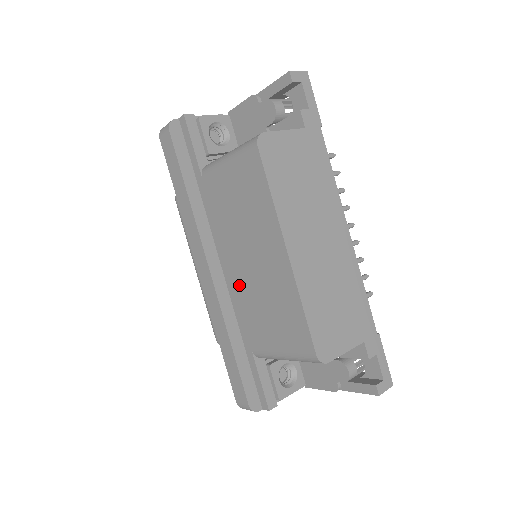
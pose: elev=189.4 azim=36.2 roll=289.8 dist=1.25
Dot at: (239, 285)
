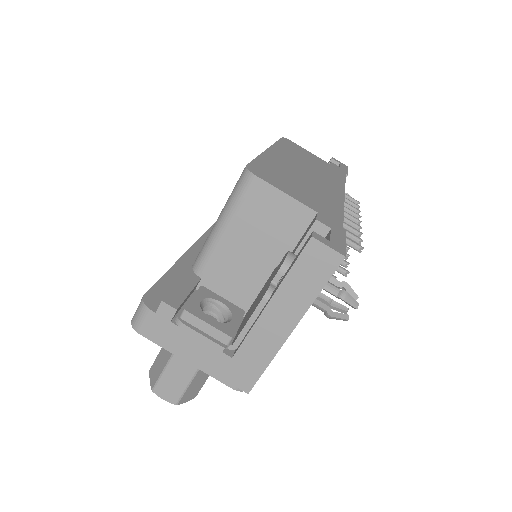
Dot at: occluded
